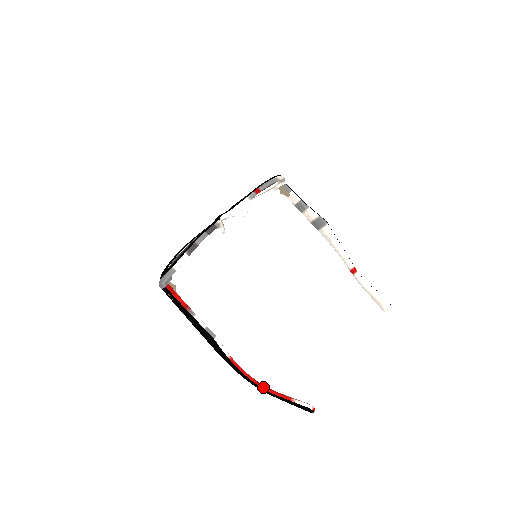
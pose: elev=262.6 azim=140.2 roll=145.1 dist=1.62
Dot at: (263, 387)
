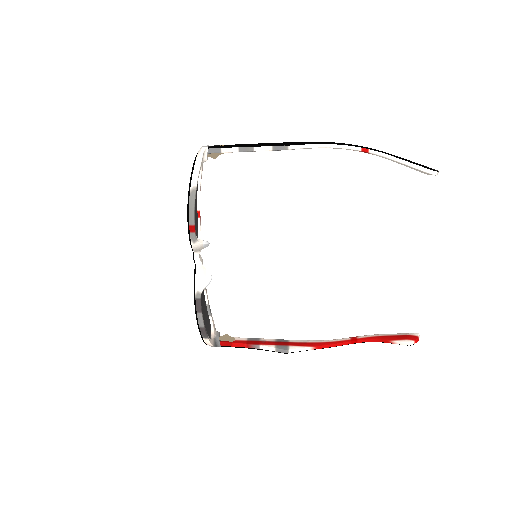
Dot at: (360, 342)
